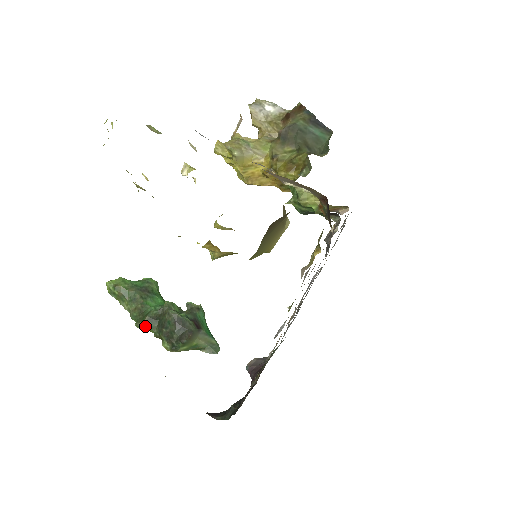
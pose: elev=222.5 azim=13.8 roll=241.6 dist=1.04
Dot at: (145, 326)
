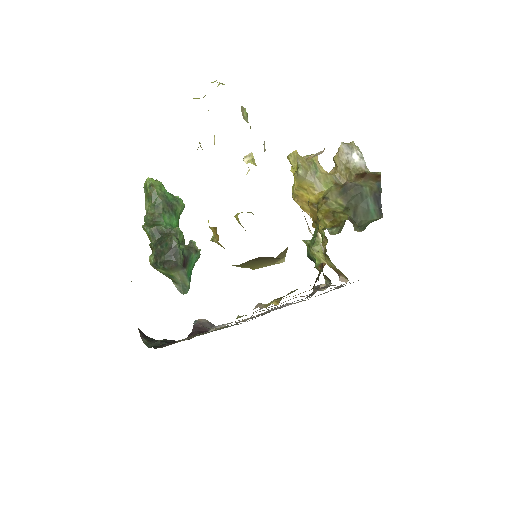
Dot at: (149, 232)
